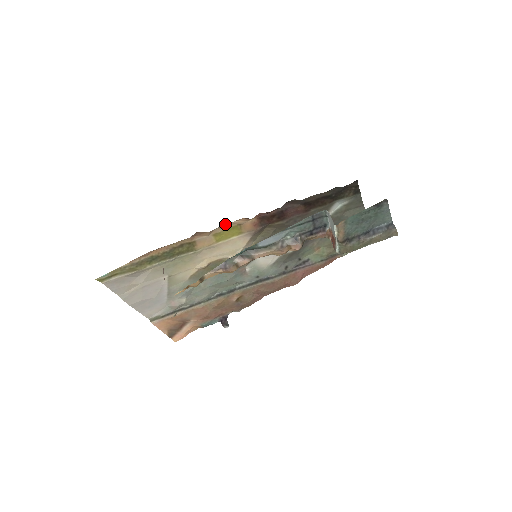
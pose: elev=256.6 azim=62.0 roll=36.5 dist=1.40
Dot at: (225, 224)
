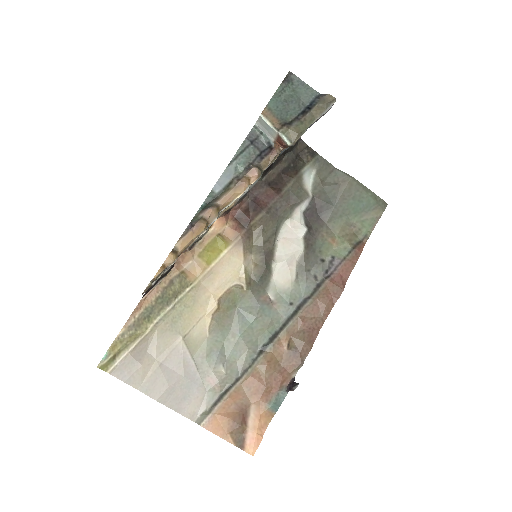
Dot at: (202, 238)
